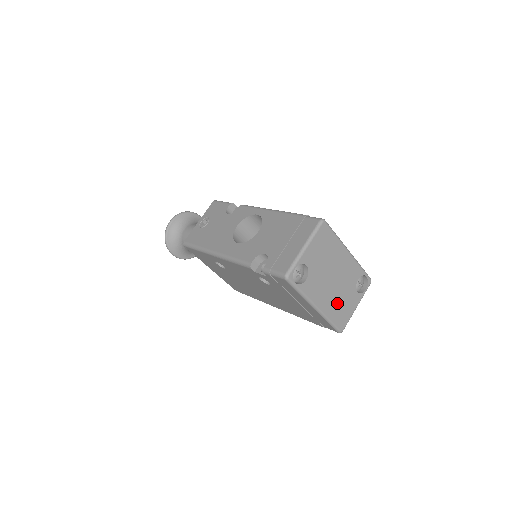
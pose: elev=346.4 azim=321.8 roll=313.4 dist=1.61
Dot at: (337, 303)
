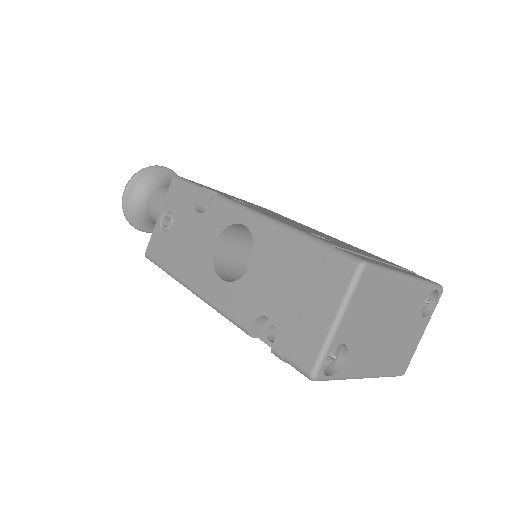
Dot at: (395, 350)
